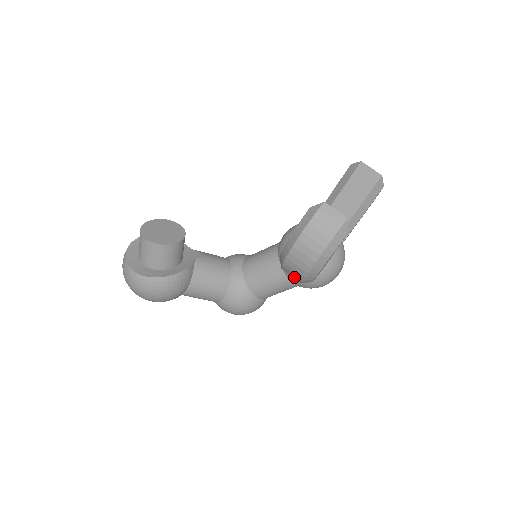
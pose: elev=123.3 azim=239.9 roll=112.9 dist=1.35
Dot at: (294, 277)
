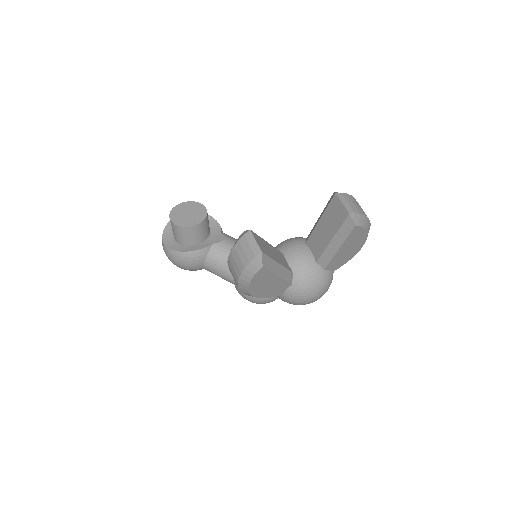
Dot at: occluded
